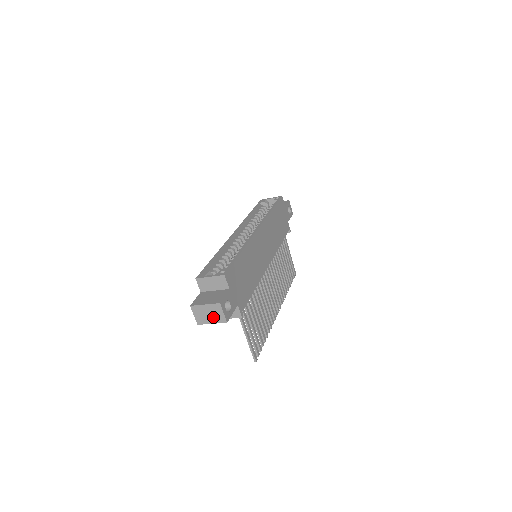
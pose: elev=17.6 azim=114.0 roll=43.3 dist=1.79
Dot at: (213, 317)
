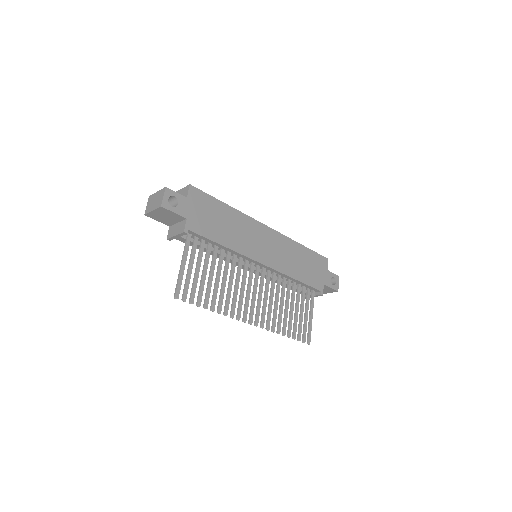
Dot at: (156, 203)
